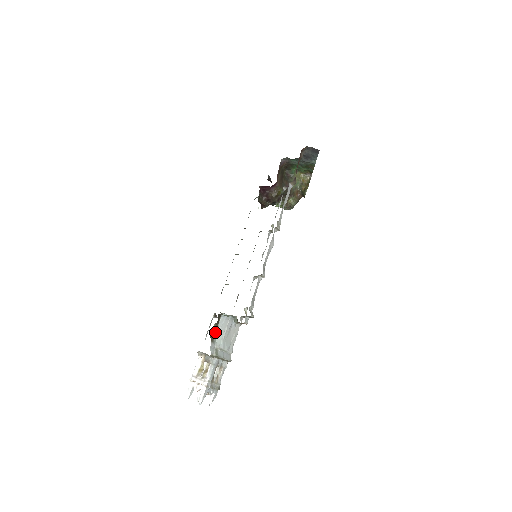
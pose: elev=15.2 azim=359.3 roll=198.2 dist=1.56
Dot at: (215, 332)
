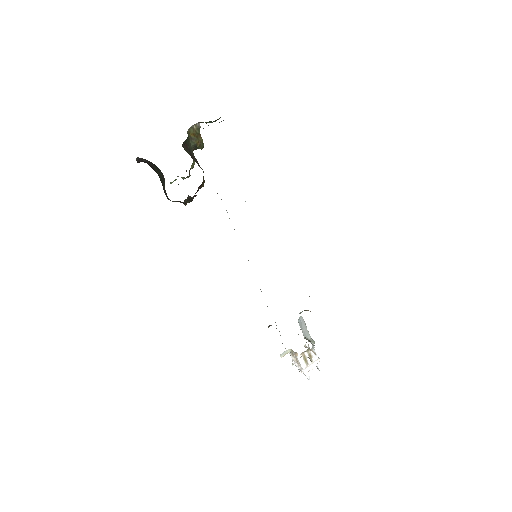
Dot at: (304, 335)
